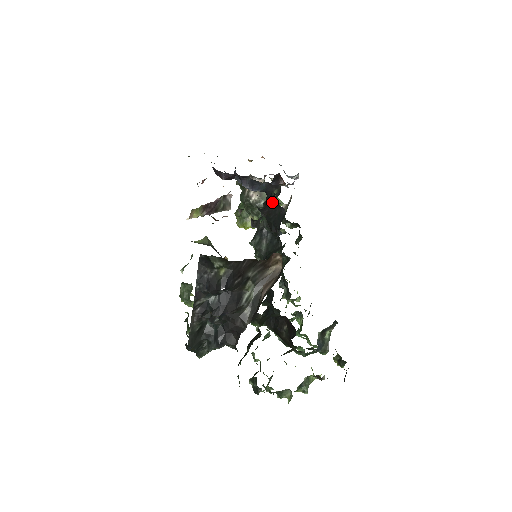
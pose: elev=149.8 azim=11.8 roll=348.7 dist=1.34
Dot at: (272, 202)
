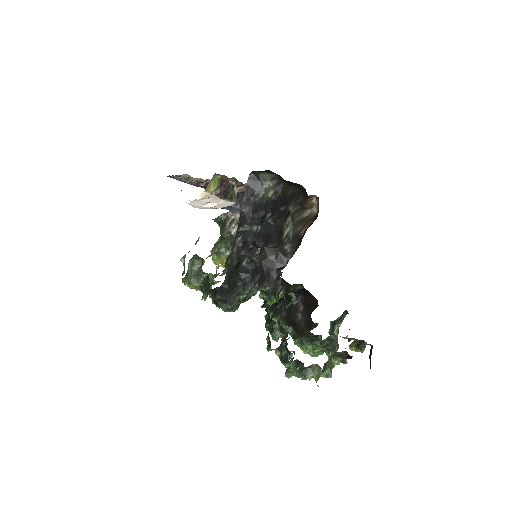
Dot at: occluded
